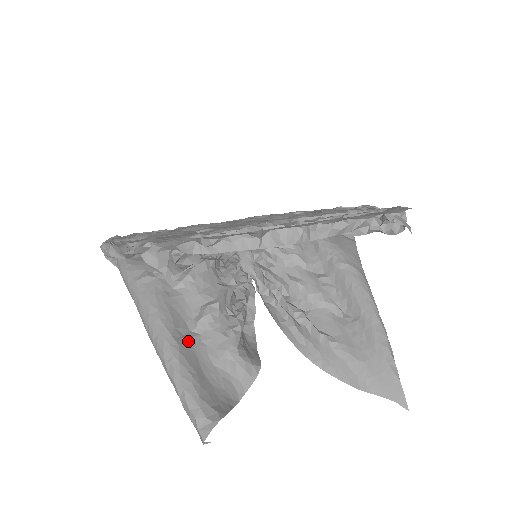
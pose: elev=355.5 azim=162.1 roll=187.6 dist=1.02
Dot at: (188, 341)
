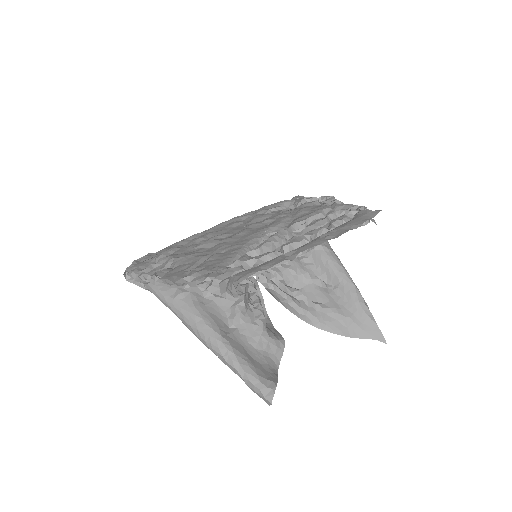
Dot at: (232, 336)
